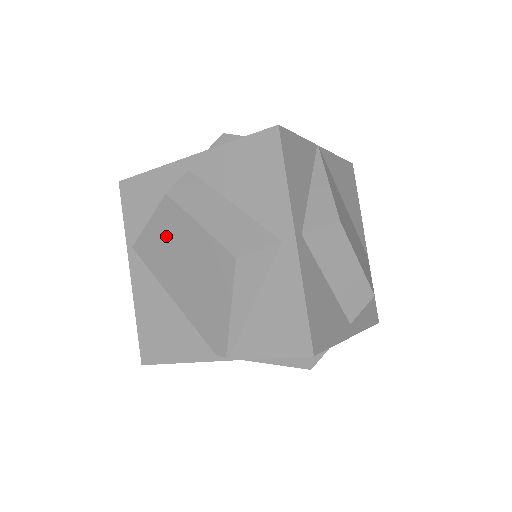
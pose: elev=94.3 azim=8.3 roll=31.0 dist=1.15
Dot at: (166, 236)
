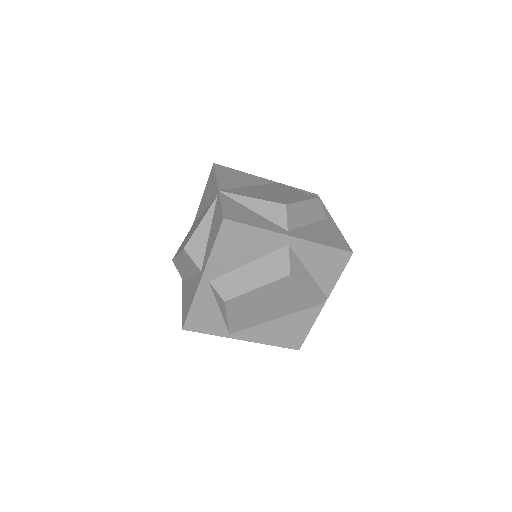
Dot at: (244, 310)
